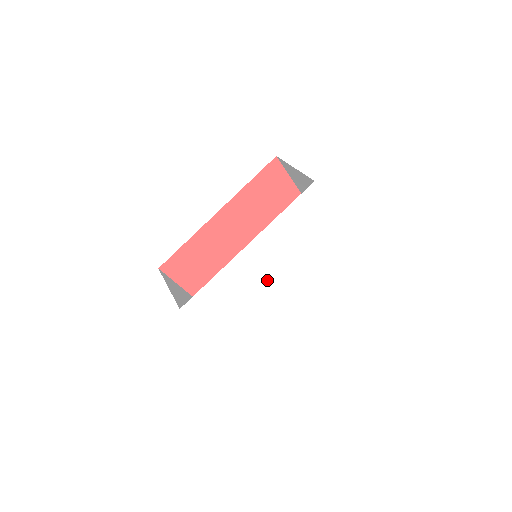
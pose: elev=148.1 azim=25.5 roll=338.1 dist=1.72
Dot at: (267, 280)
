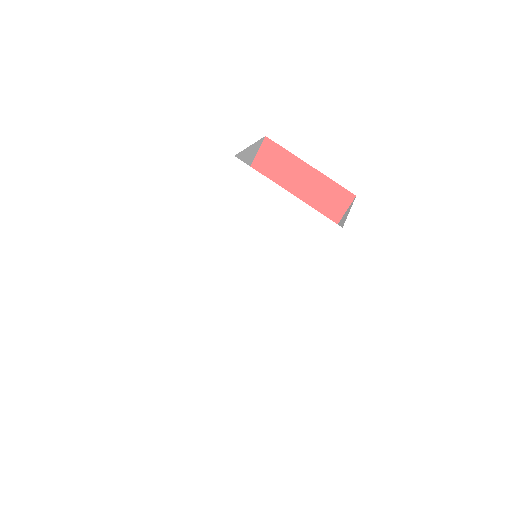
Dot at: (239, 282)
